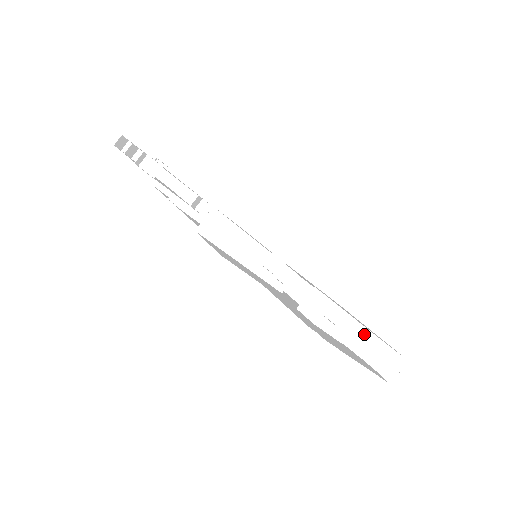
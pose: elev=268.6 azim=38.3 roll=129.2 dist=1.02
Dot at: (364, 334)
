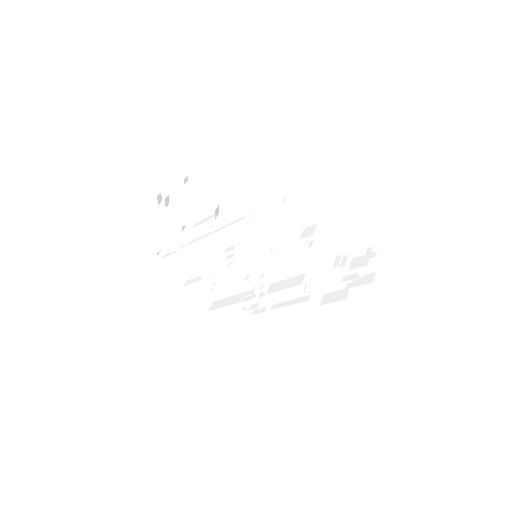
Dot at: (343, 258)
